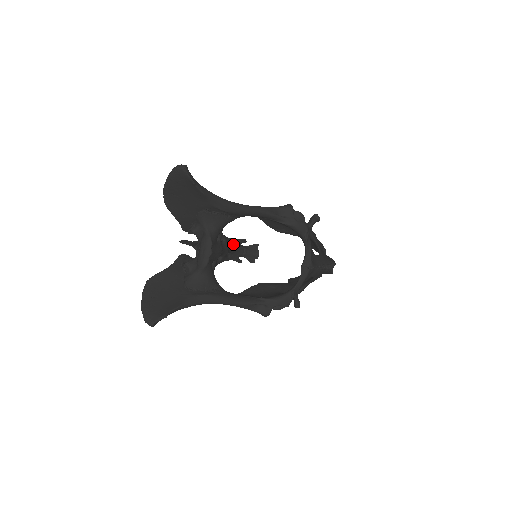
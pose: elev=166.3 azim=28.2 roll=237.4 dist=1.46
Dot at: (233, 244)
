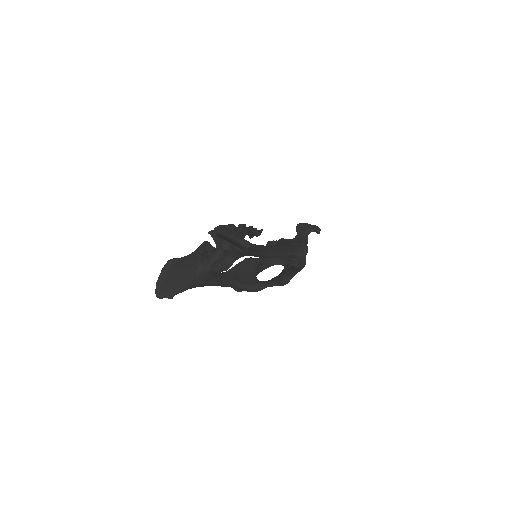
Dot at: occluded
